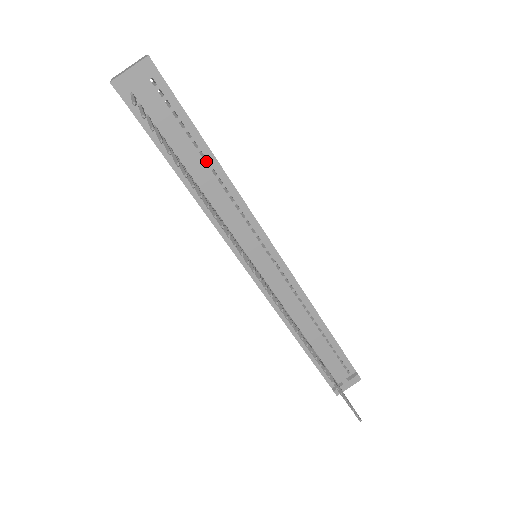
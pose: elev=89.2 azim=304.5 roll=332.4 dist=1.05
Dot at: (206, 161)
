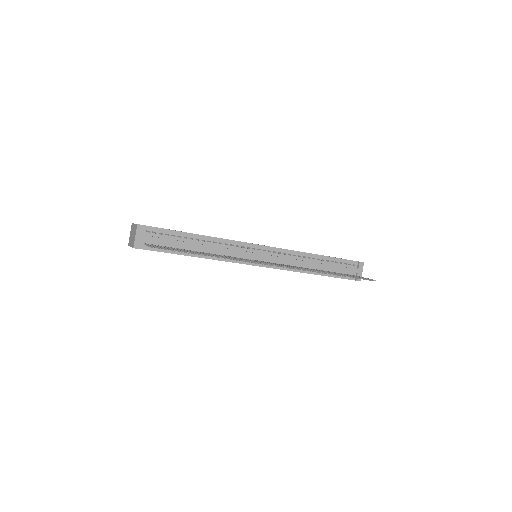
Dot at: occluded
